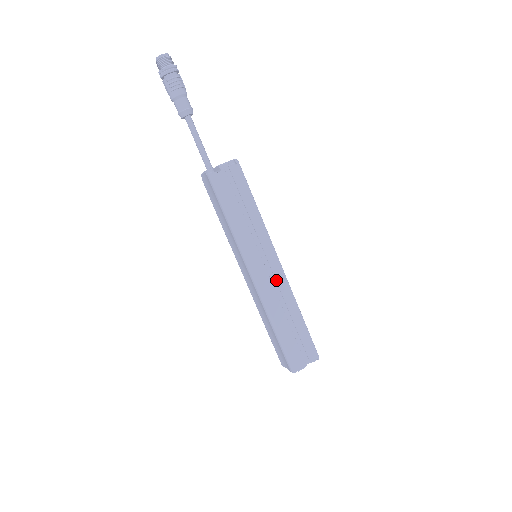
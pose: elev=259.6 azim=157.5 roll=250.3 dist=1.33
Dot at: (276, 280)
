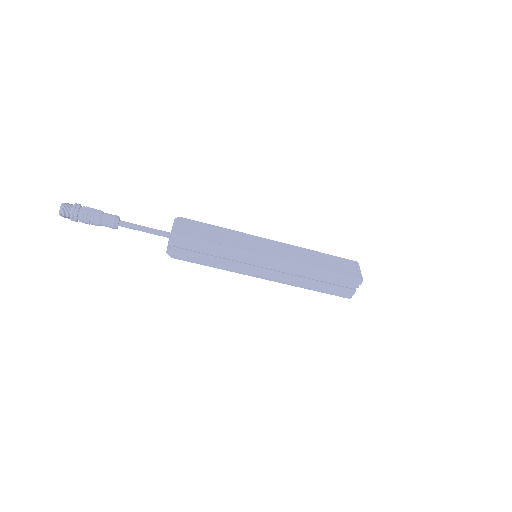
Dot at: (281, 269)
